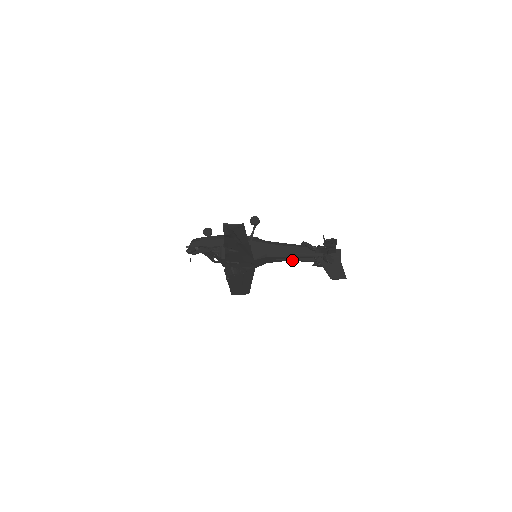
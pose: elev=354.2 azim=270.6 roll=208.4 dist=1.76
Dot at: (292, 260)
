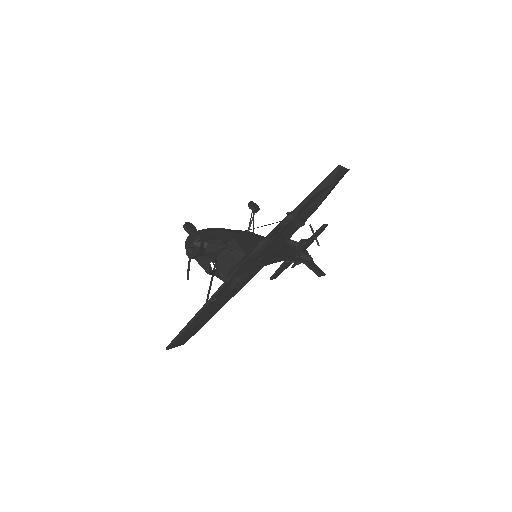
Dot at: (284, 259)
